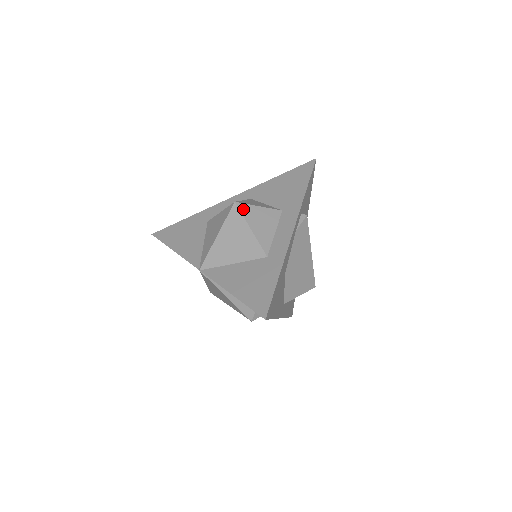
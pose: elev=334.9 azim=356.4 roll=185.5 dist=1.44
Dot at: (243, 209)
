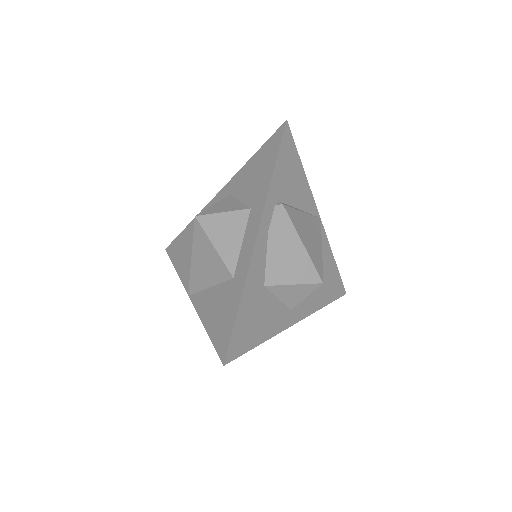
Dot at: (204, 222)
